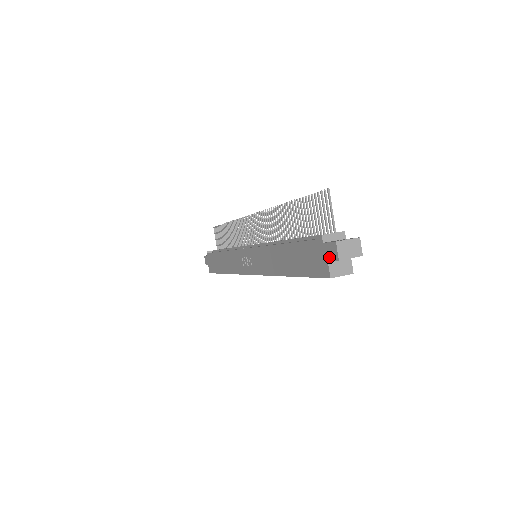
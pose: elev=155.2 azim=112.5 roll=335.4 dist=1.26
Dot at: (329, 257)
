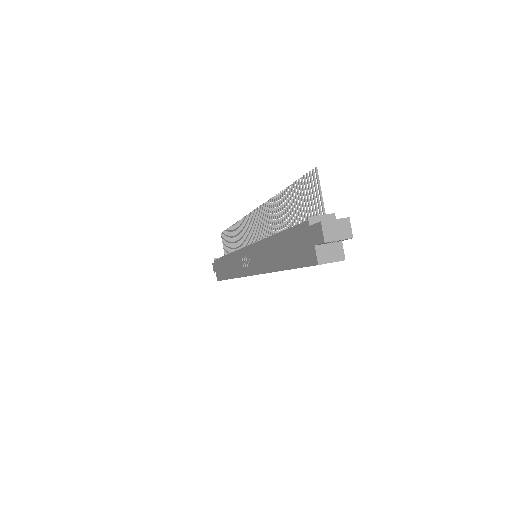
Dot at: (315, 241)
